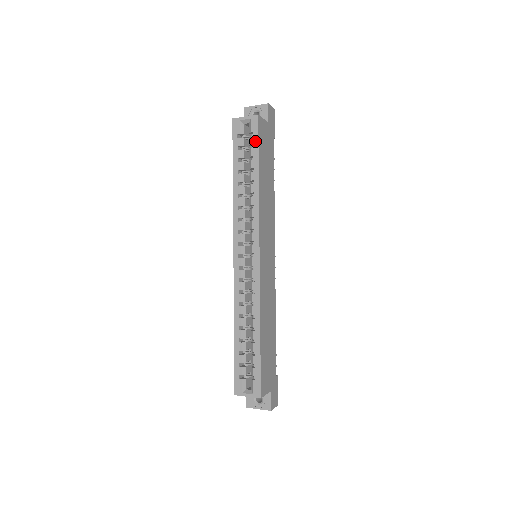
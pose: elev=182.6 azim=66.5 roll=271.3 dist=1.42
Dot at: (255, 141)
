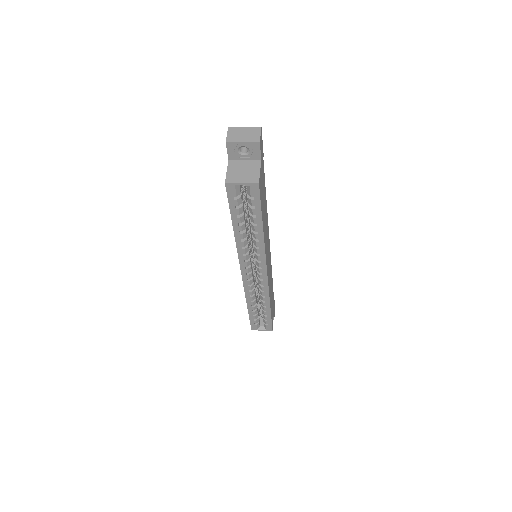
Dot at: (257, 204)
